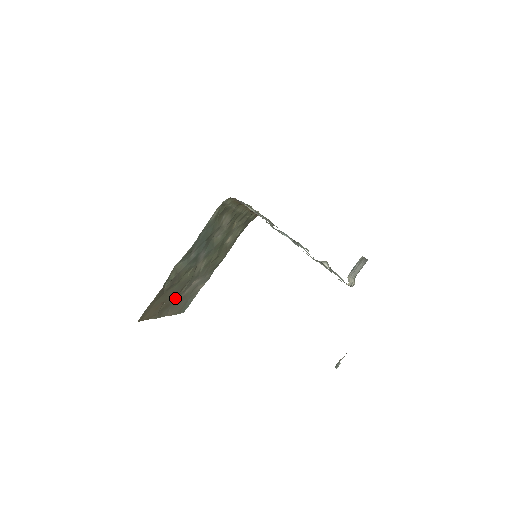
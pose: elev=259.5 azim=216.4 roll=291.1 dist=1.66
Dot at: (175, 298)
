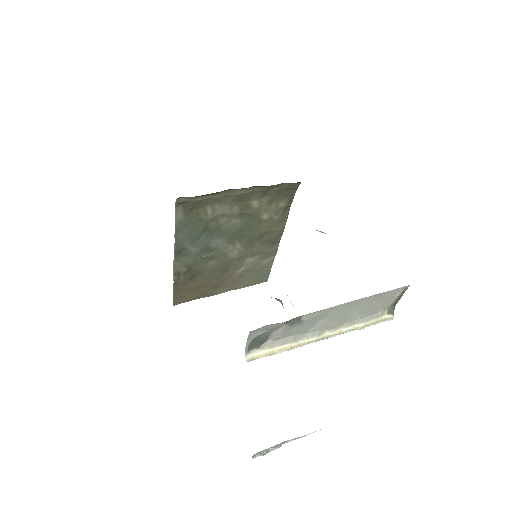
Dot at: (224, 278)
